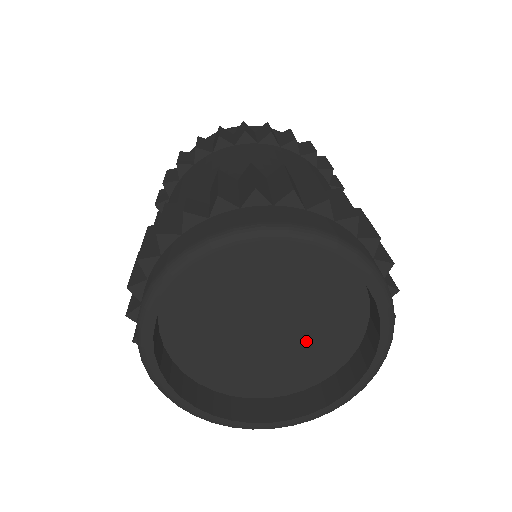
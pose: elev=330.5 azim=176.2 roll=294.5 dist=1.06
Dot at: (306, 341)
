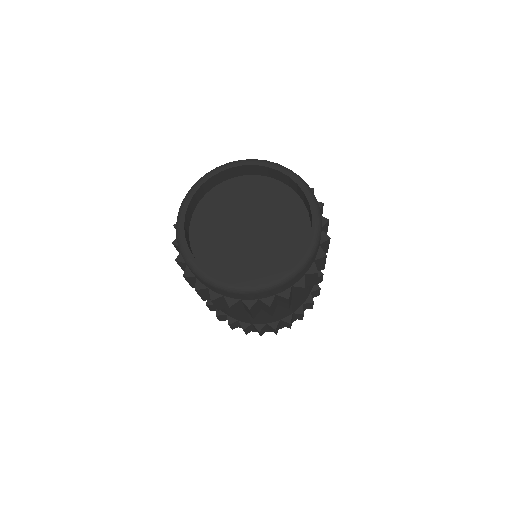
Dot at: (278, 231)
